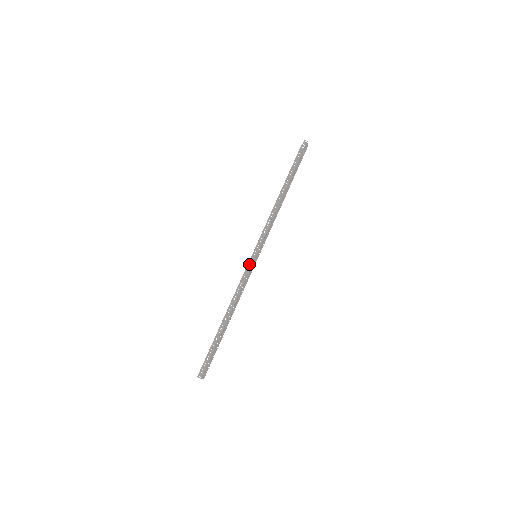
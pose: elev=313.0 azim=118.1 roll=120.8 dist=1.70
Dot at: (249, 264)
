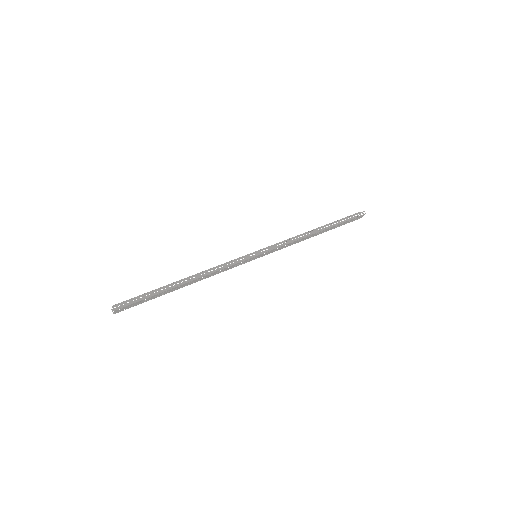
Dot at: (246, 256)
